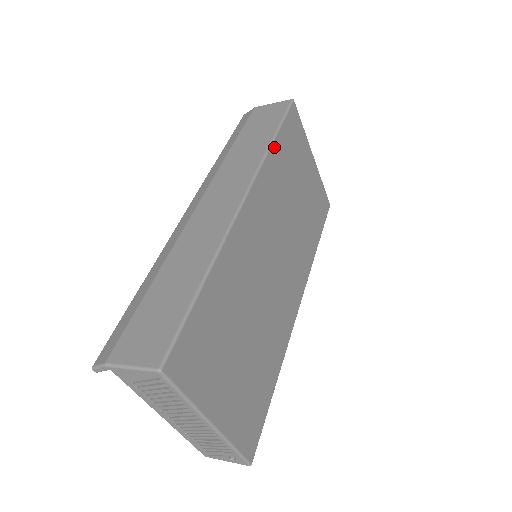
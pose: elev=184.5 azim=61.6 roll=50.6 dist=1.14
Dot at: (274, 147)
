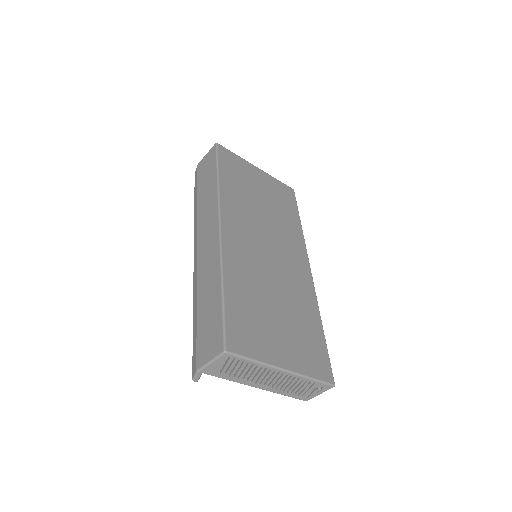
Dot at: (221, 182)
